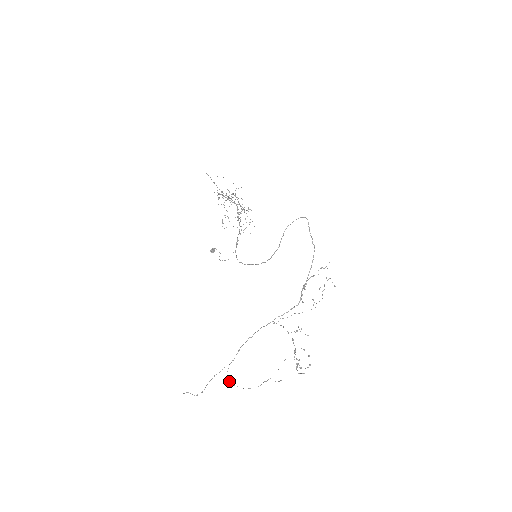
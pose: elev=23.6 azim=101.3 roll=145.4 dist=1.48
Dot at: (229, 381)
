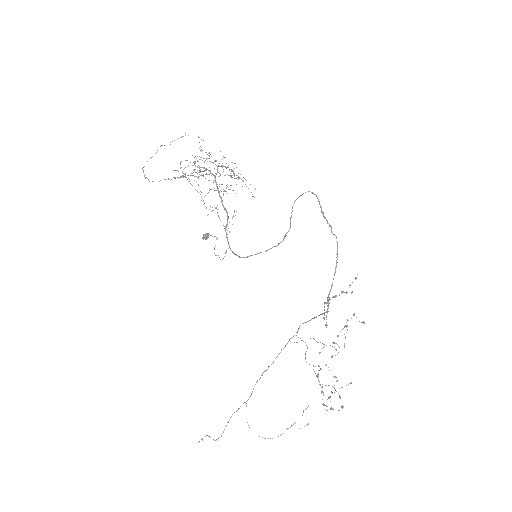
Dot at: (248, 425)
